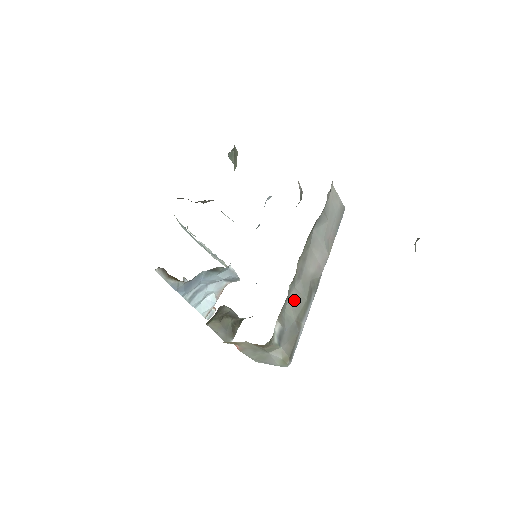
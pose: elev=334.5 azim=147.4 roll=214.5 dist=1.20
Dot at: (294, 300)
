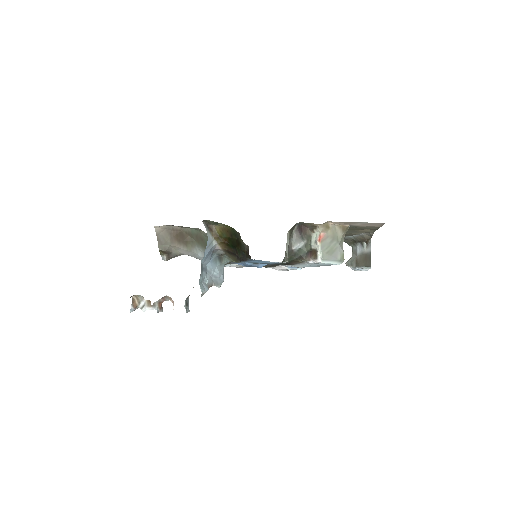
Dot at: occluded
